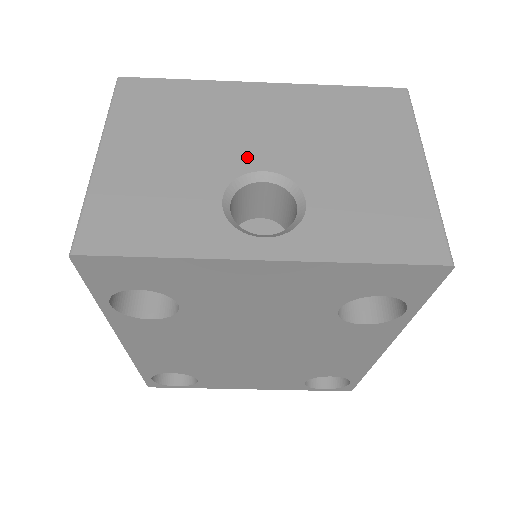
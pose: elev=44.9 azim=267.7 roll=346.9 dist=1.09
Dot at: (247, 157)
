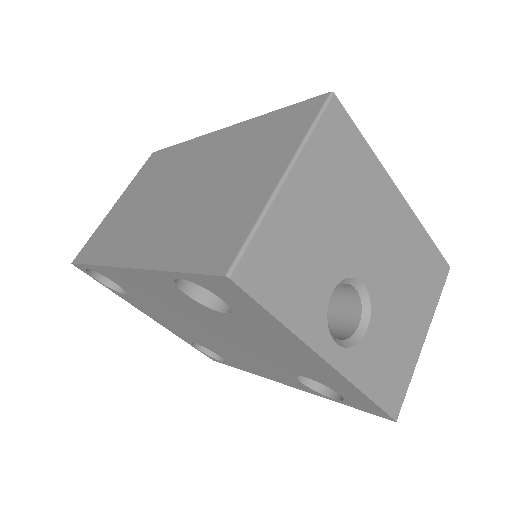
Dot at: (361, 262)
